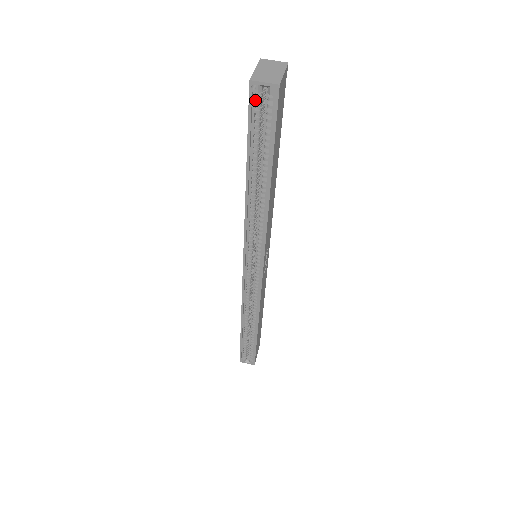
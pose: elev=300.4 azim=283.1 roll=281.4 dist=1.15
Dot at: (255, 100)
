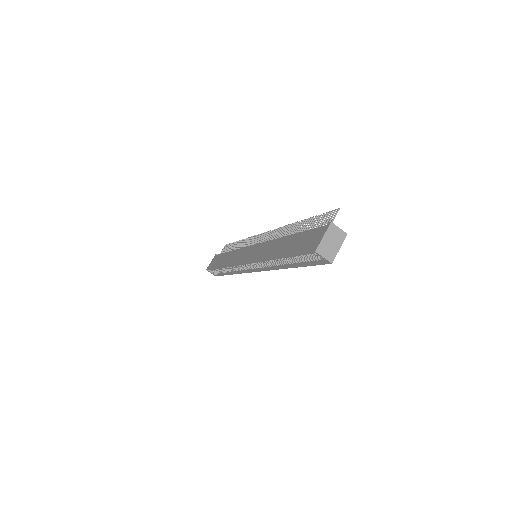
Dot at: occluded
